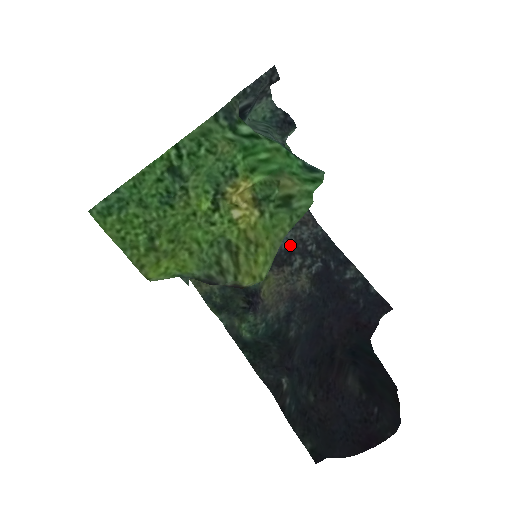
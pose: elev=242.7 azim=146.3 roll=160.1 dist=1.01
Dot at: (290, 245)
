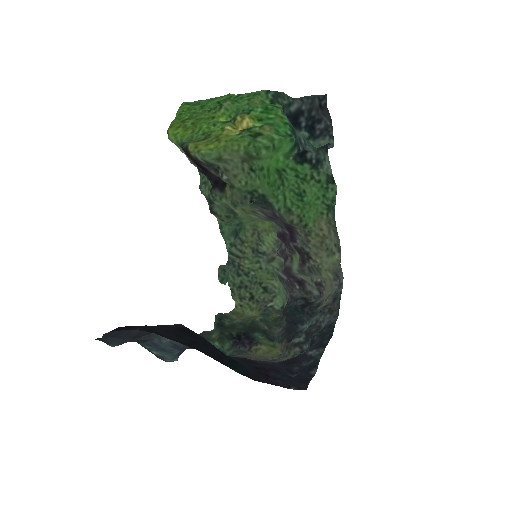
Dot at: (309, 327)
